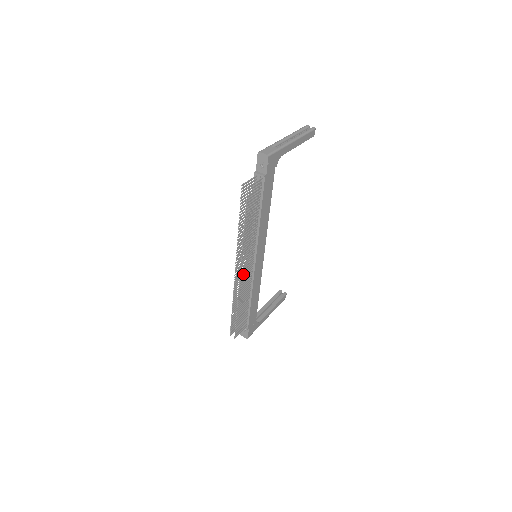
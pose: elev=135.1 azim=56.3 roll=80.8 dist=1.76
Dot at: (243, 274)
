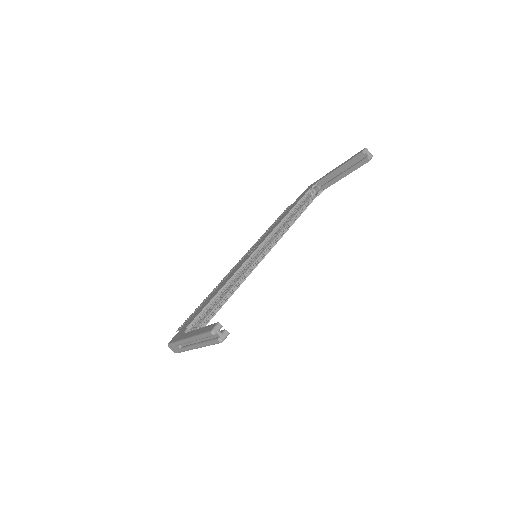
Dot at: occluded
